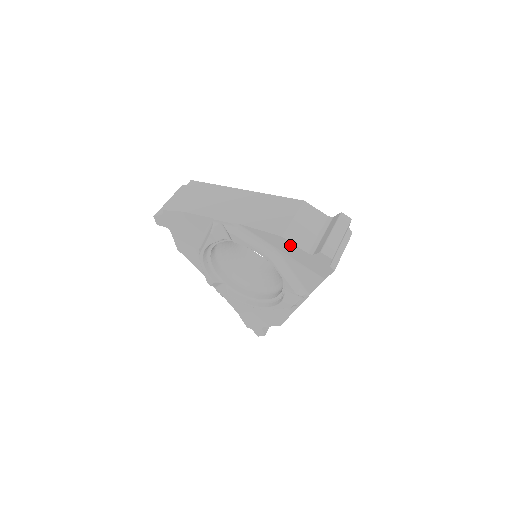
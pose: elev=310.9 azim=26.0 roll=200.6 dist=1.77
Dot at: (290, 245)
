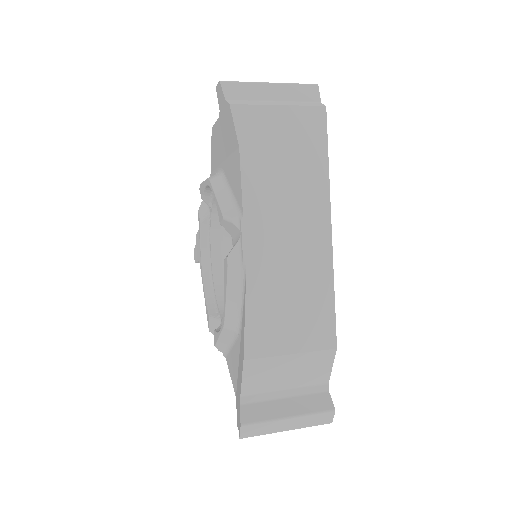
Dot at: (216, 132)
